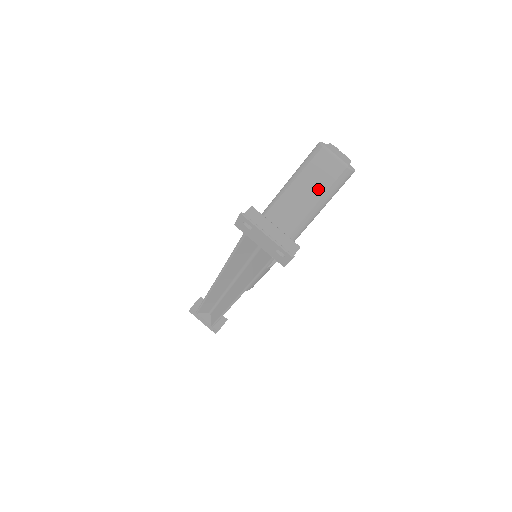
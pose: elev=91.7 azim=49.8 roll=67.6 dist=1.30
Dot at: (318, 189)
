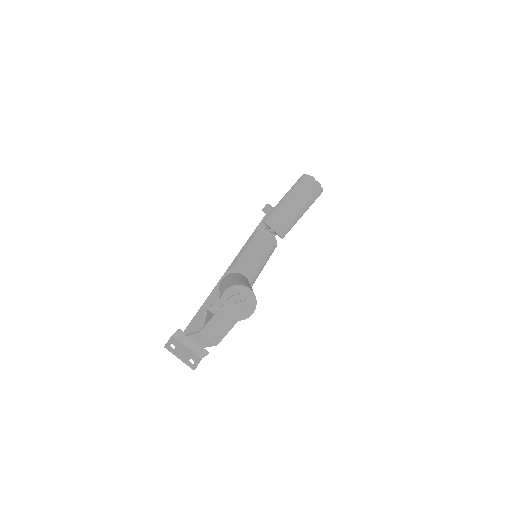
Dot at: (206, 343)
